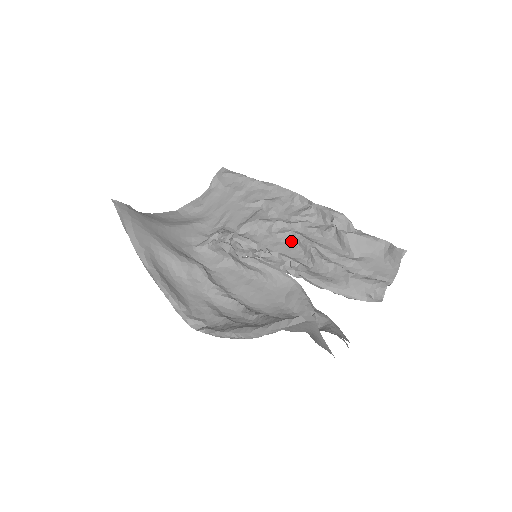
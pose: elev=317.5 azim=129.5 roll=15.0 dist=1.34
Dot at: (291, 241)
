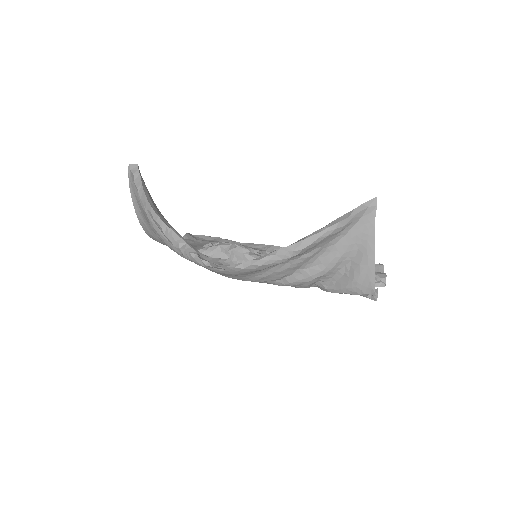
Dot at: occluded
